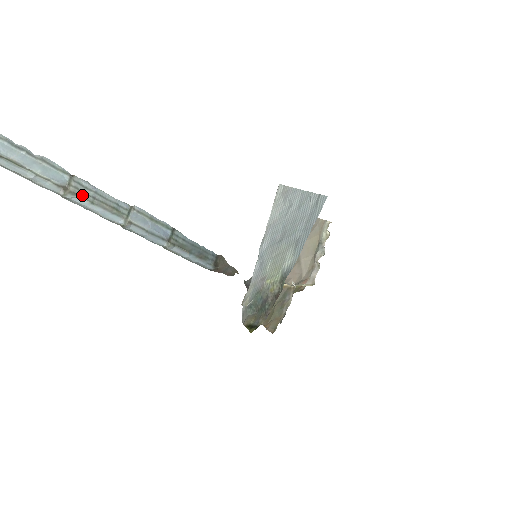
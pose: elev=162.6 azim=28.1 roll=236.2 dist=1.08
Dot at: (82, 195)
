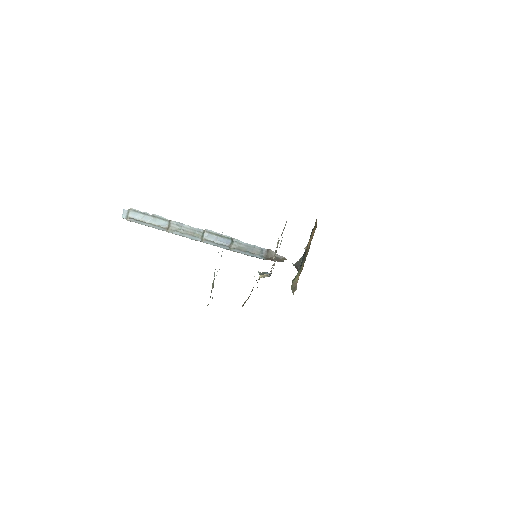
Dot at: (176, 230)
